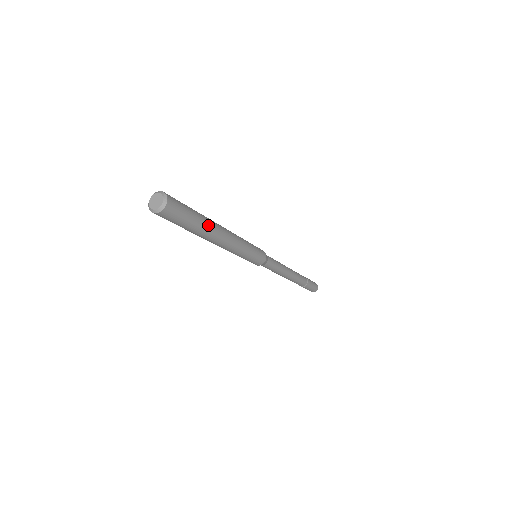
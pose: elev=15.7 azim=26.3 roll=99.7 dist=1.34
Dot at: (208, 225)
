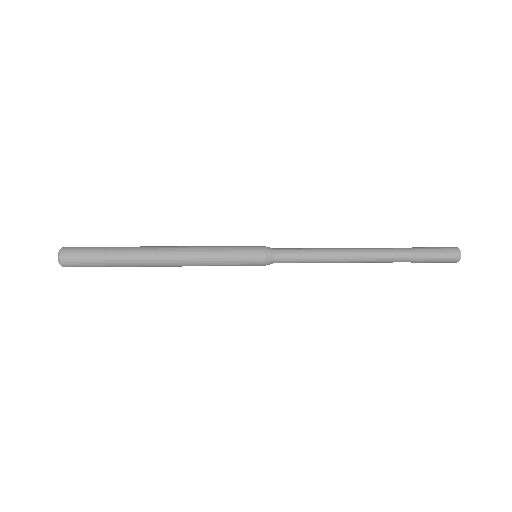
Dot at: (129, 254)
